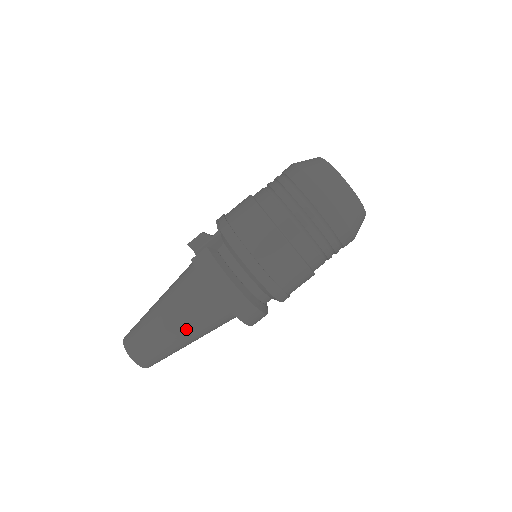
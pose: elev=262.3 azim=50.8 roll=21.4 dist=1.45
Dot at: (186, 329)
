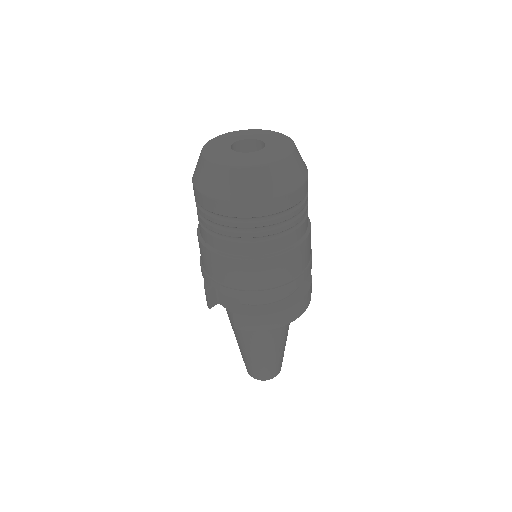
Dot at: (280, 342)
